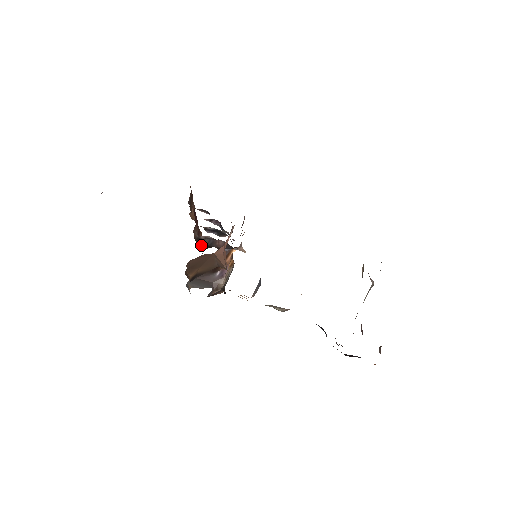
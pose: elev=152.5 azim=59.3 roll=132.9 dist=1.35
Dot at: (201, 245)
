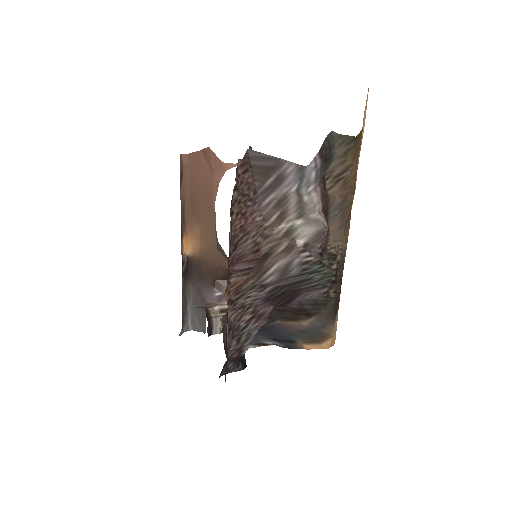
Dot at: occluded
